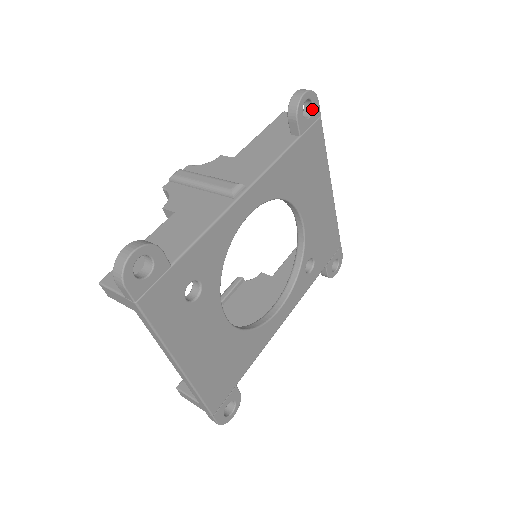
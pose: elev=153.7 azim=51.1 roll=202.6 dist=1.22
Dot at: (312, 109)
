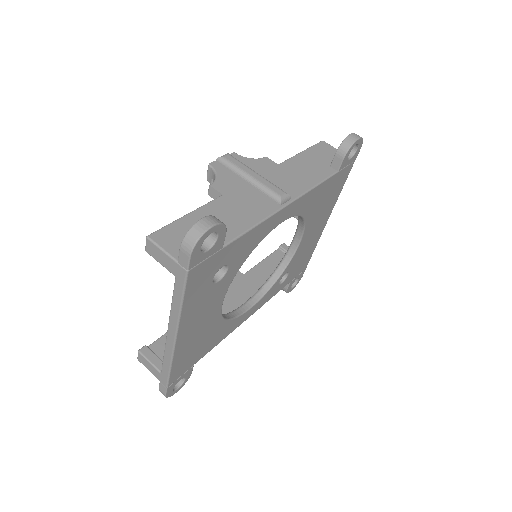
Dot at: (354, 153)
